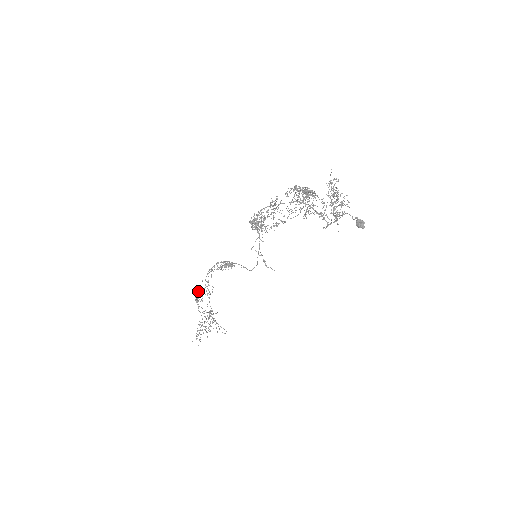
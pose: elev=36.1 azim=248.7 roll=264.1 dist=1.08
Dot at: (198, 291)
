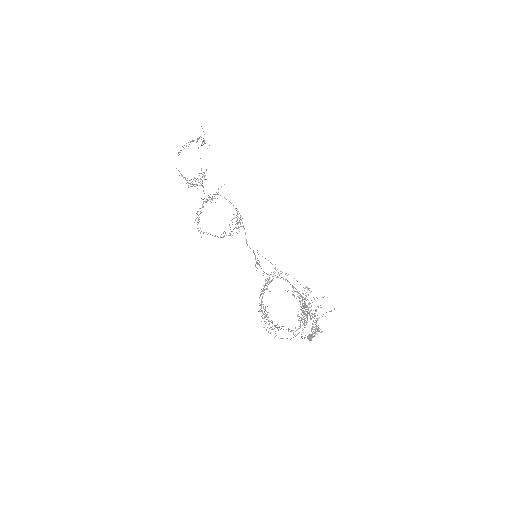
Dot at: occluded
